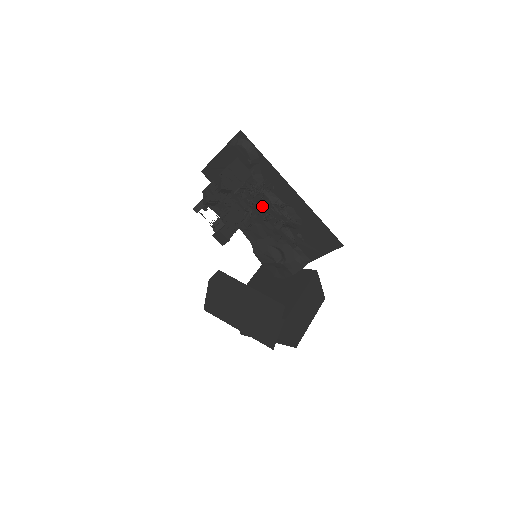
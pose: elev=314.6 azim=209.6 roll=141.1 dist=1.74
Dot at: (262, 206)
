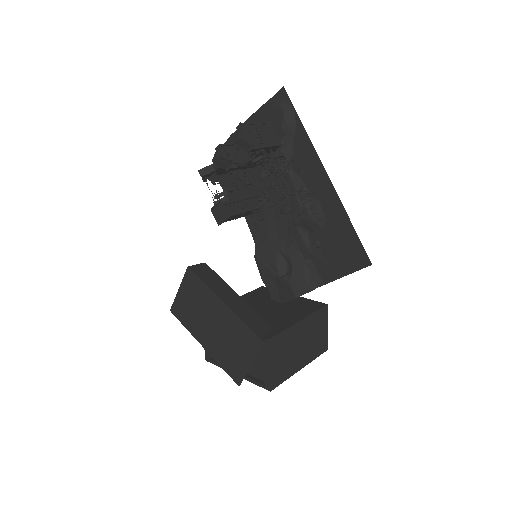
Dot at: (282, 191)
